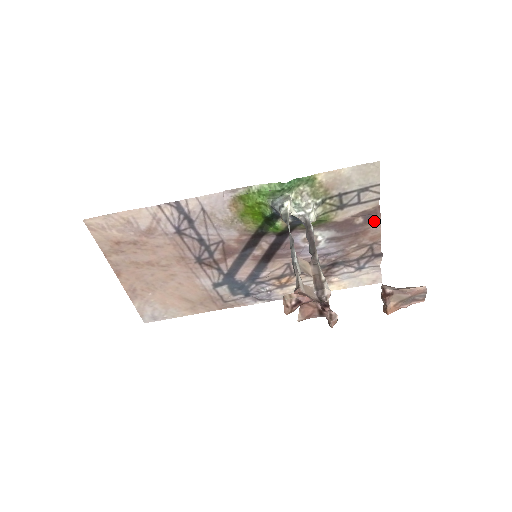
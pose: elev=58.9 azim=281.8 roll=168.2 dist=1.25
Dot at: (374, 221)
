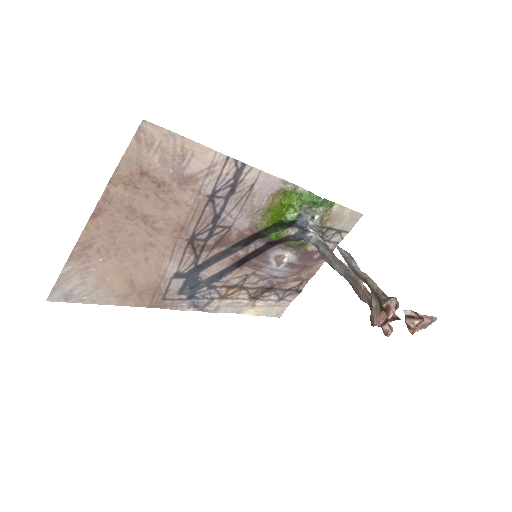
Dot at: (322, 260)
